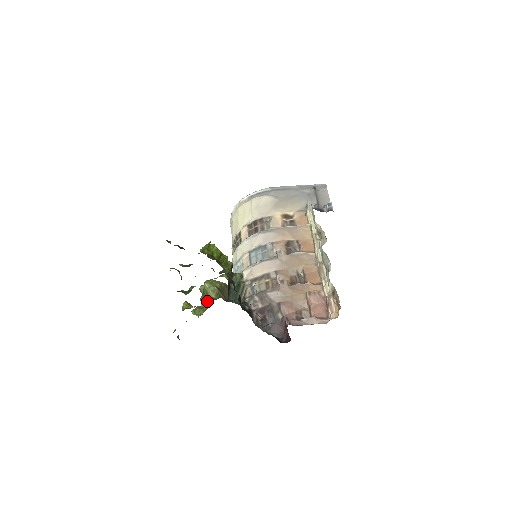
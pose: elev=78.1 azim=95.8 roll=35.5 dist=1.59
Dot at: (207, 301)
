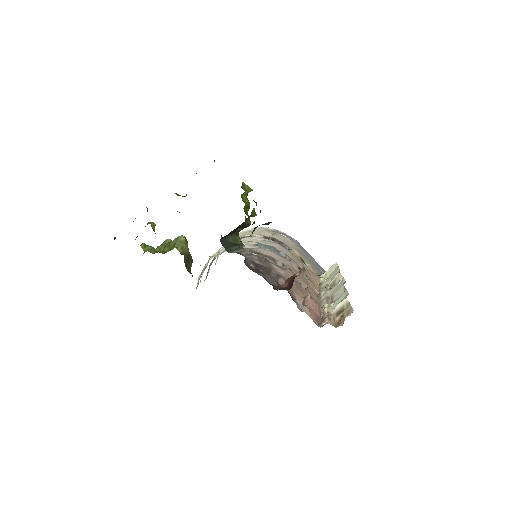
Dot at: (167, 250)
